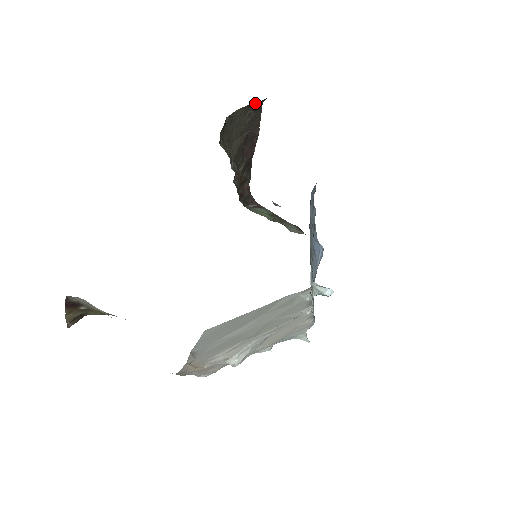
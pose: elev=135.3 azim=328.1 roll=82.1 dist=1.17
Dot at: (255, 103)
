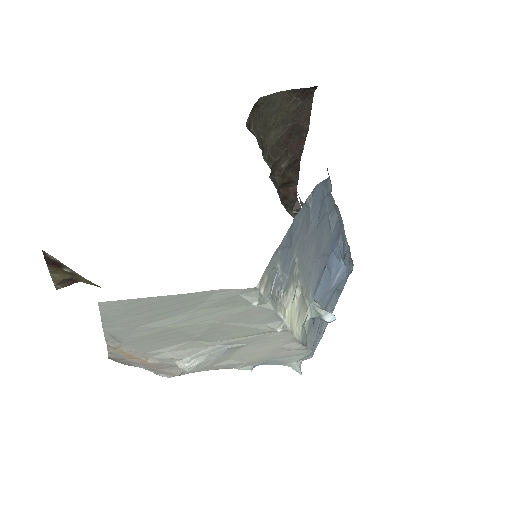
Dot at: (302, 89)
